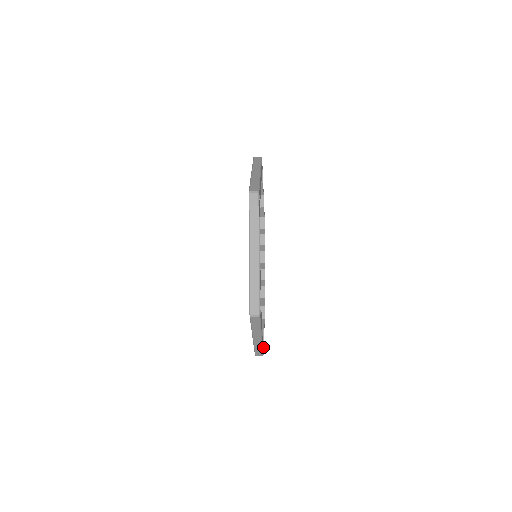
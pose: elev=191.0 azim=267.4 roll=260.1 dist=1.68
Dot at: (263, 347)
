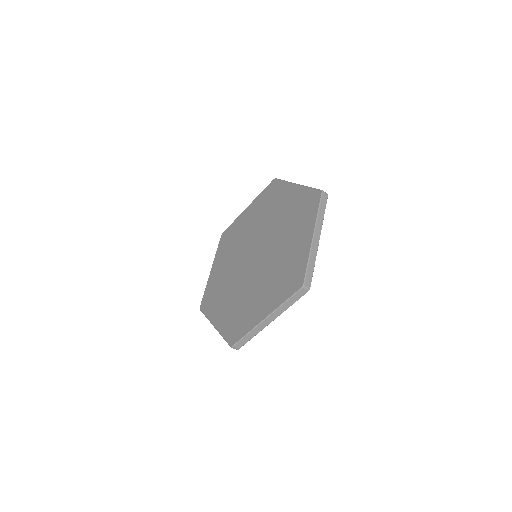
Dot at: occluded
